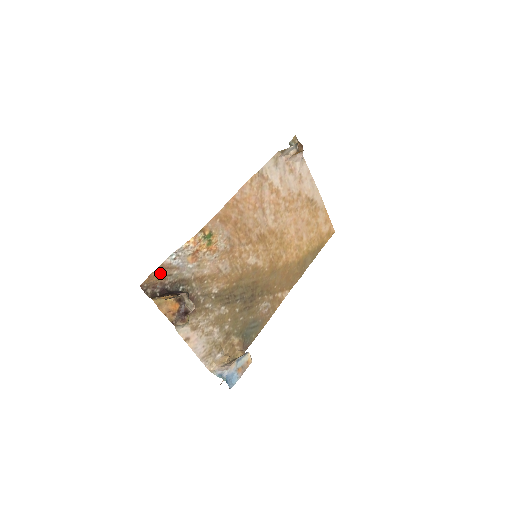
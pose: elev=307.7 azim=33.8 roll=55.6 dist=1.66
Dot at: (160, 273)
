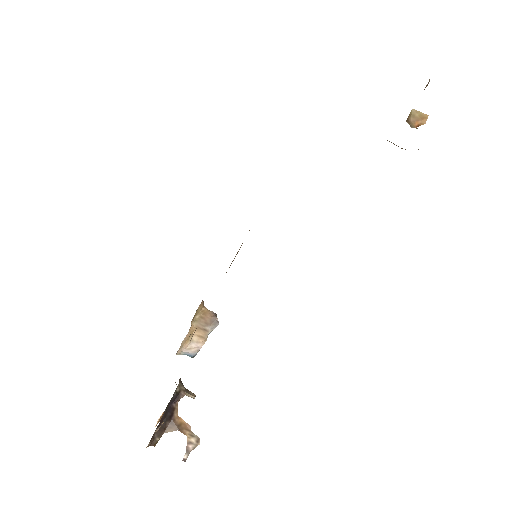
Dot at: occluded
